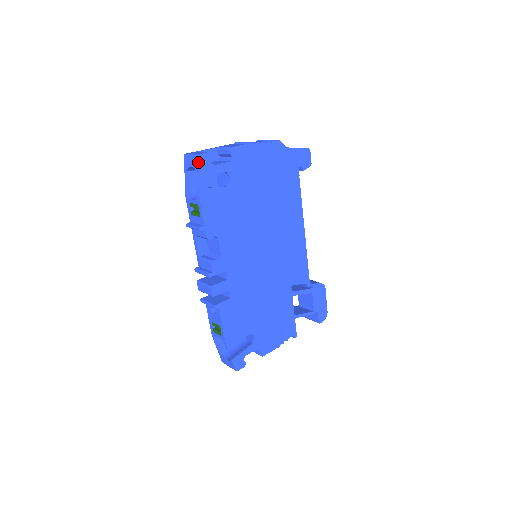
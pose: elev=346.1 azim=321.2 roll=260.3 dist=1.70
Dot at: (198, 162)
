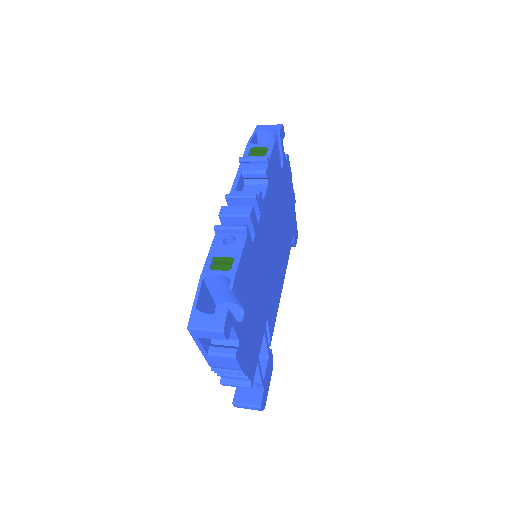
Dot at: (281, 126)
